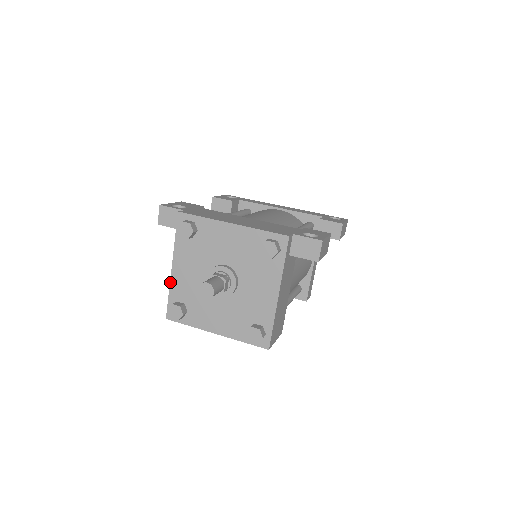
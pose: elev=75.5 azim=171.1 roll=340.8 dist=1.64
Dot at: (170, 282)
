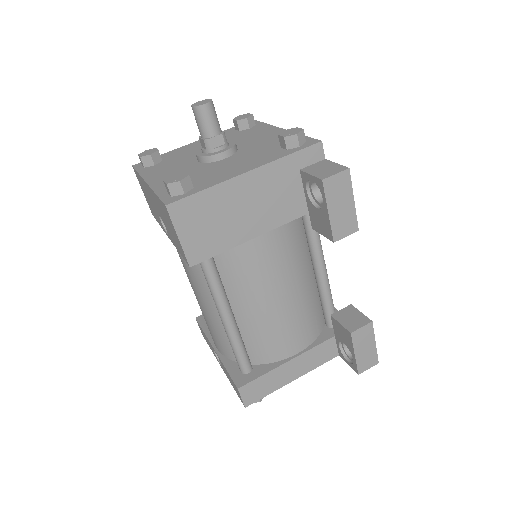
Dot at: (178, 148)
